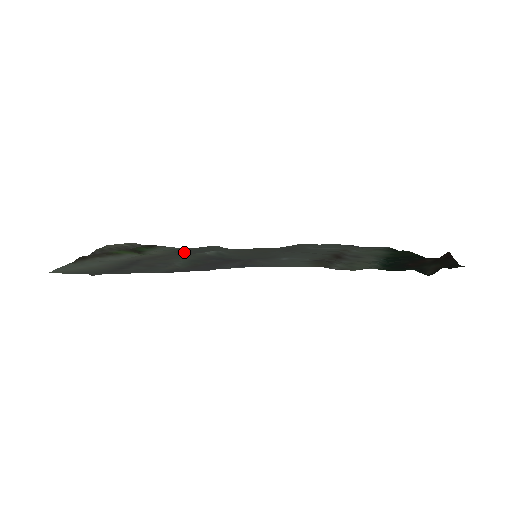
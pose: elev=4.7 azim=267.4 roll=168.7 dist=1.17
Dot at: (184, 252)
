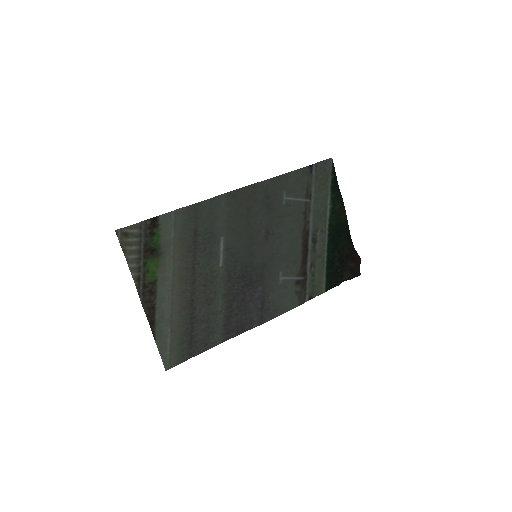
Dot at: (198, 249)
